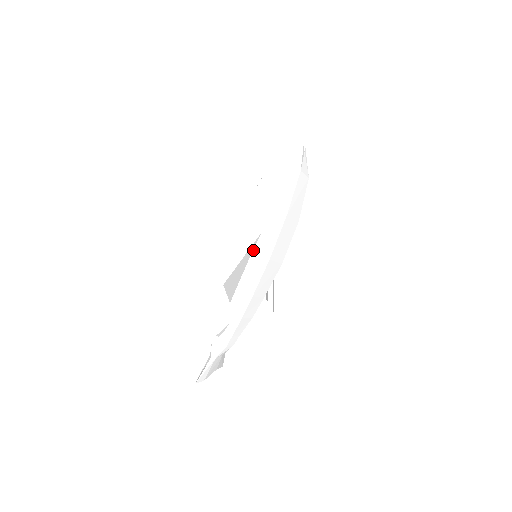
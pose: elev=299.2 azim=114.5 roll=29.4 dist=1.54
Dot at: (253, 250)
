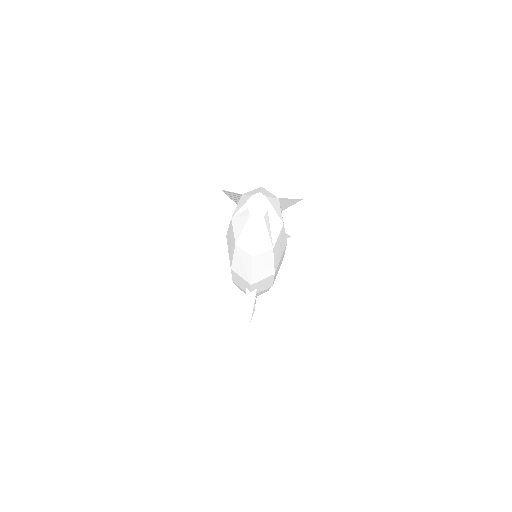
Dot at: occluded
